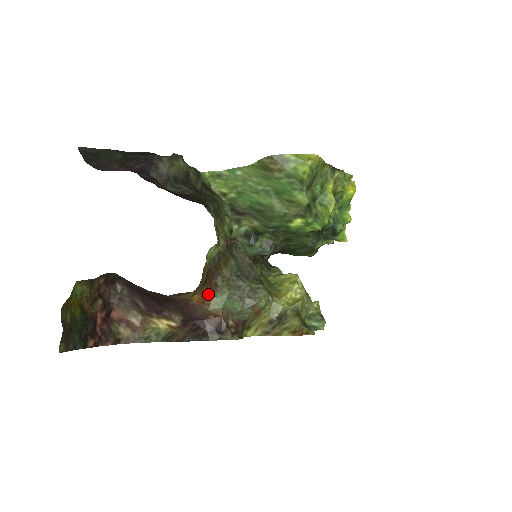
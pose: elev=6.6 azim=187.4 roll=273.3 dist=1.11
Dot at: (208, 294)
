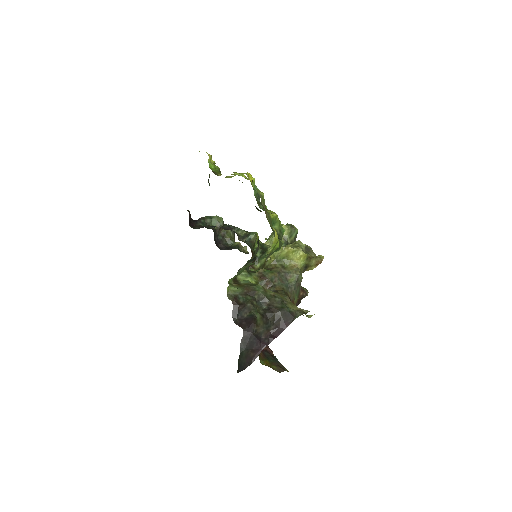
Dot at: occluded
